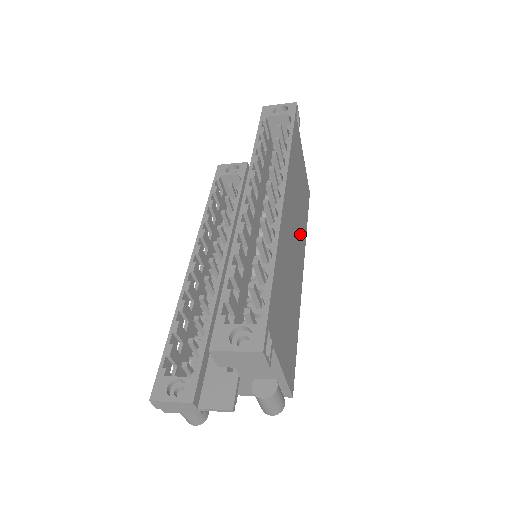
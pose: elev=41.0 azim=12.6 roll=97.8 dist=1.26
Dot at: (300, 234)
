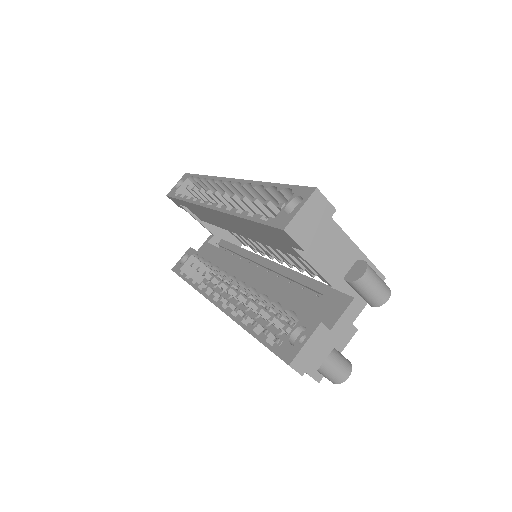
Dot at: occluded
